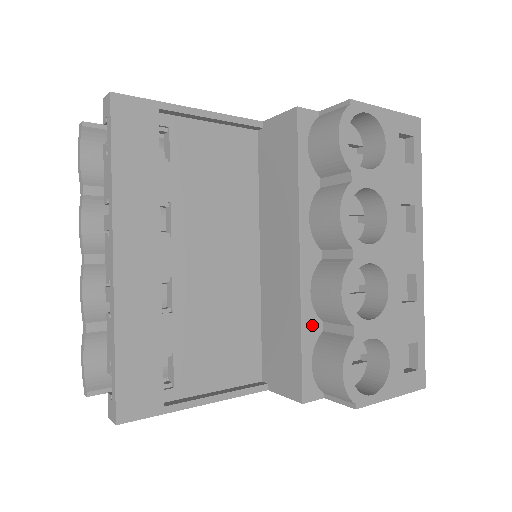
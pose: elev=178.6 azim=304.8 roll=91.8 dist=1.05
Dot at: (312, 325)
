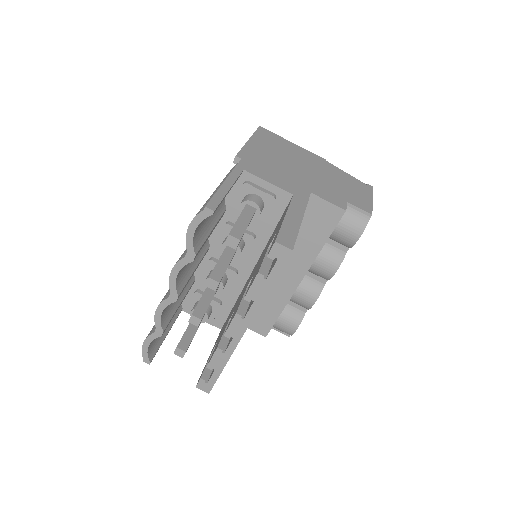
Dot at: occluded
